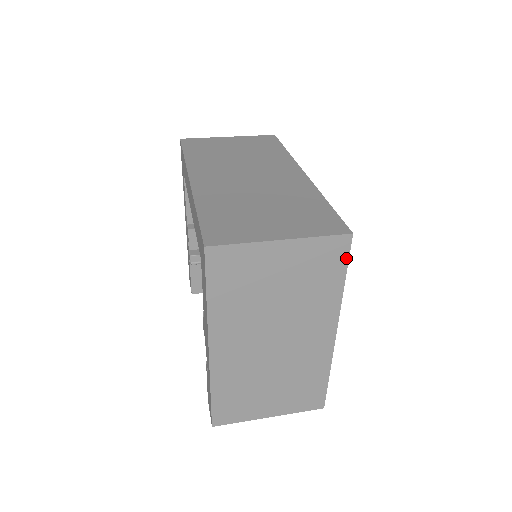
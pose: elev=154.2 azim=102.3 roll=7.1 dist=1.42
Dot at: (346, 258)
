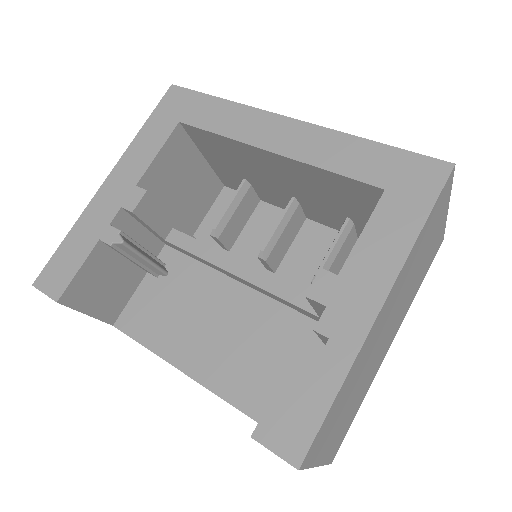
Dot at: (432, 260)
